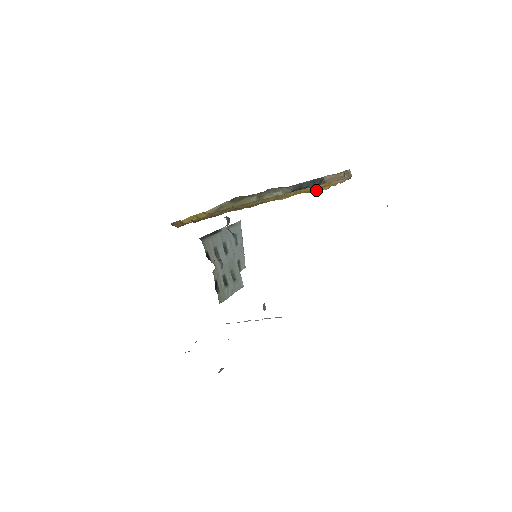
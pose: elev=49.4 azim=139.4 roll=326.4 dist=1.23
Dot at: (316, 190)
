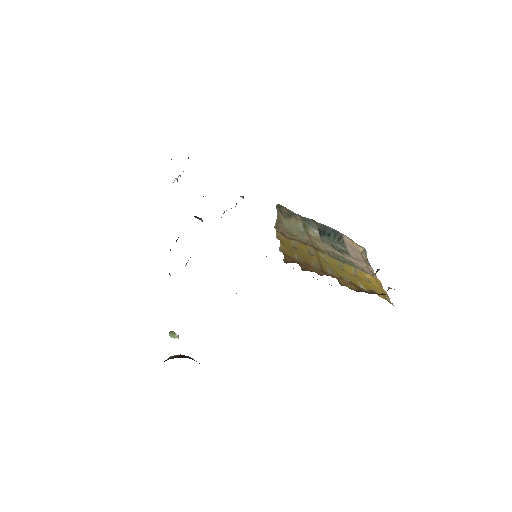
Dot at: (384, 298)
